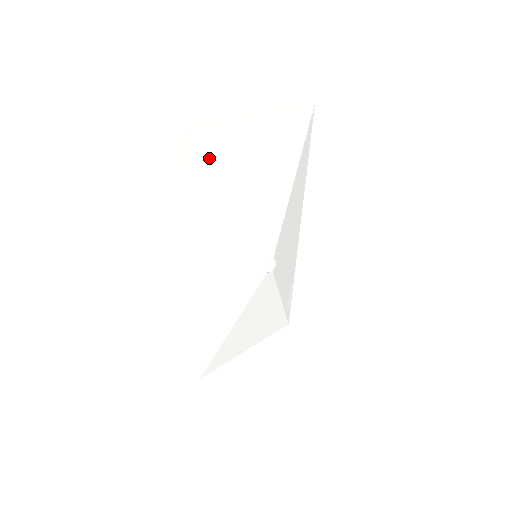
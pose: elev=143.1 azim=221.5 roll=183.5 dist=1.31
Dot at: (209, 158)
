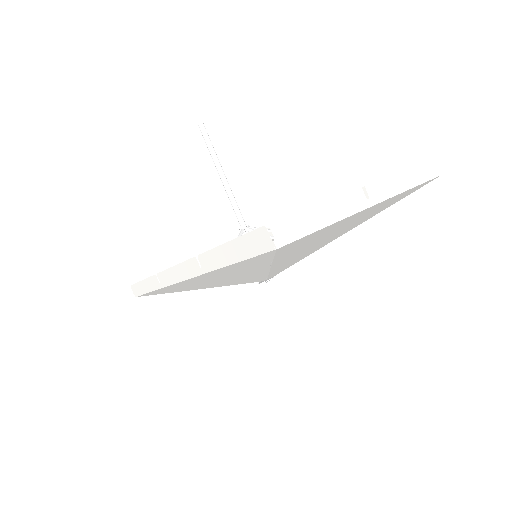
Dot at: (278, 255)
